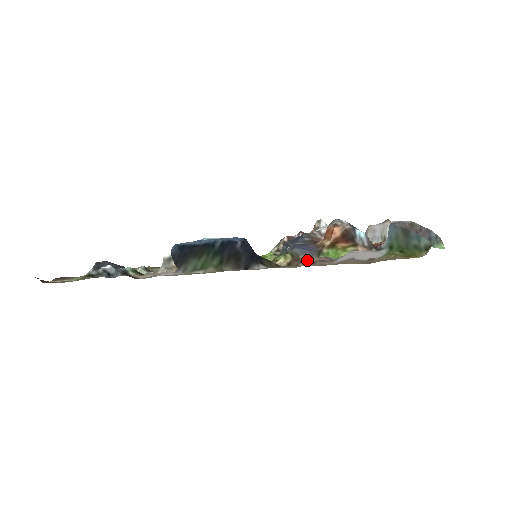
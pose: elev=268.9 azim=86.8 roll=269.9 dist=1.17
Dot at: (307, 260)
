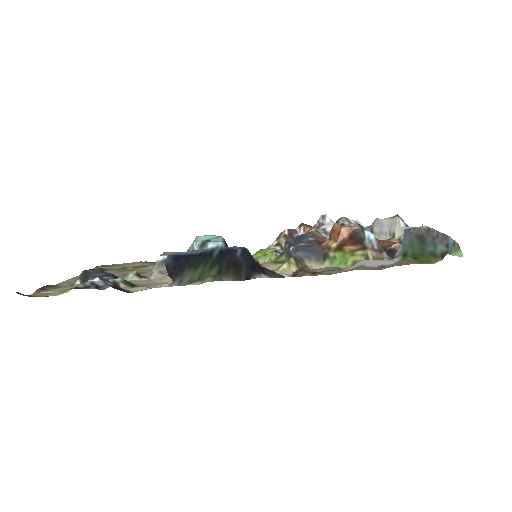
Dot at: (314, 270)
